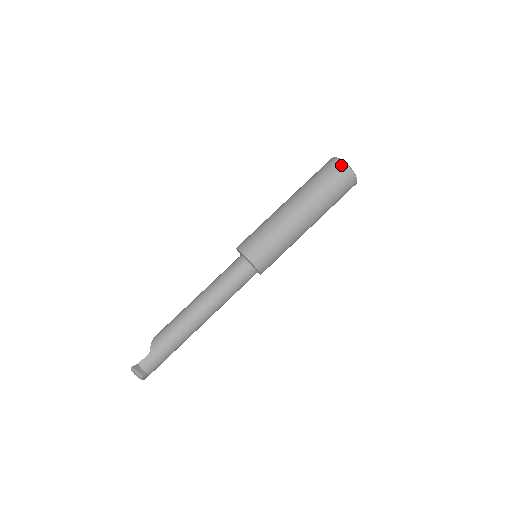
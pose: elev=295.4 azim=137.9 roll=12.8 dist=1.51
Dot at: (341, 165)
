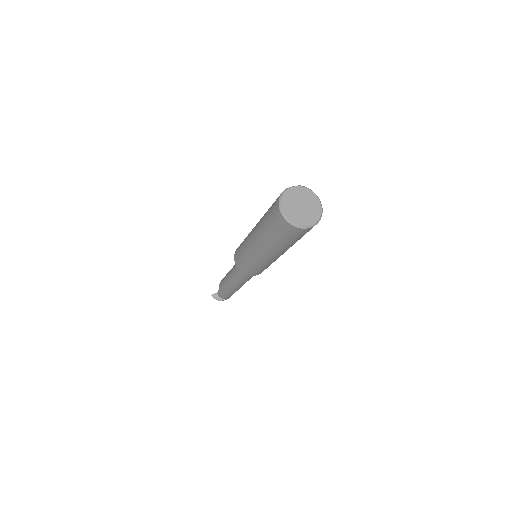
Dot at: (278, 214)
